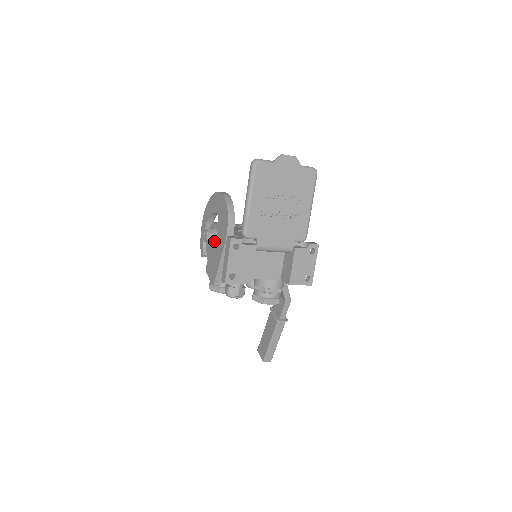
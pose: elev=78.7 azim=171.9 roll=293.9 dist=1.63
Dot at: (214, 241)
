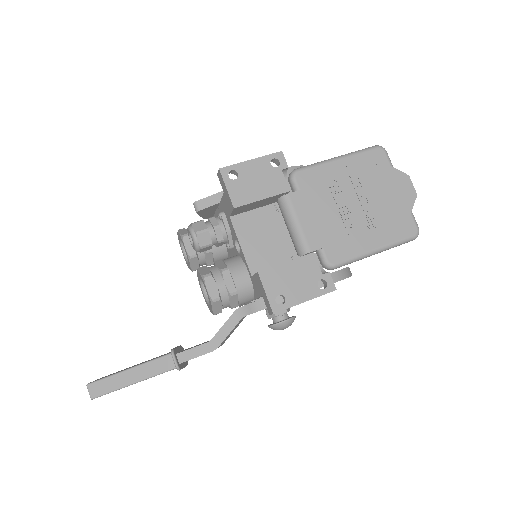
Dot at: occluded
